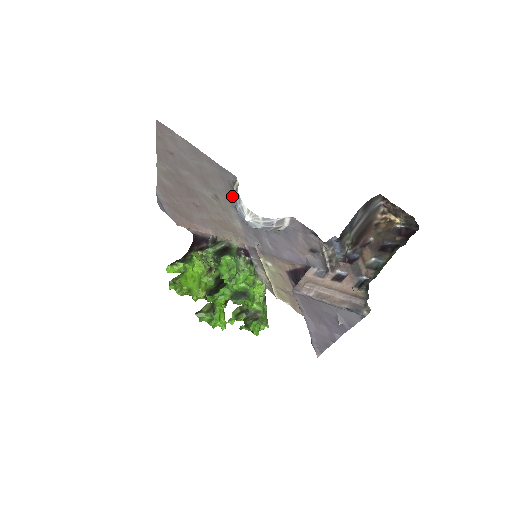
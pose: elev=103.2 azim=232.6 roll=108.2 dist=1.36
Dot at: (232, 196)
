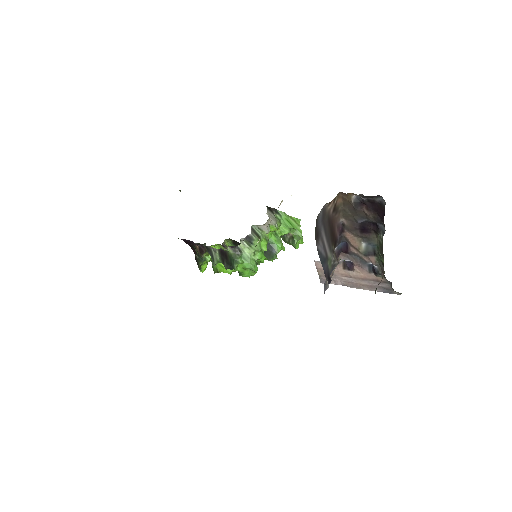
Dot at: occluded
